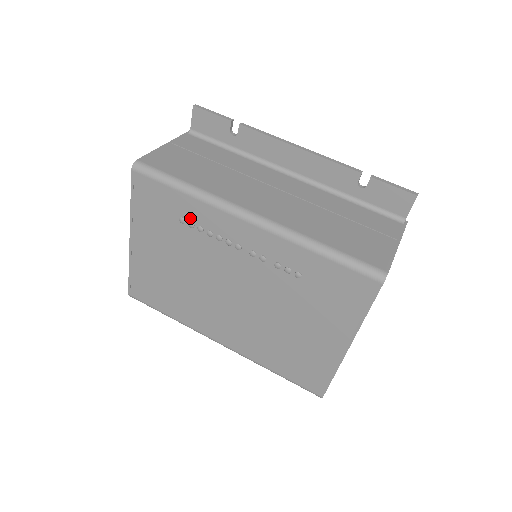
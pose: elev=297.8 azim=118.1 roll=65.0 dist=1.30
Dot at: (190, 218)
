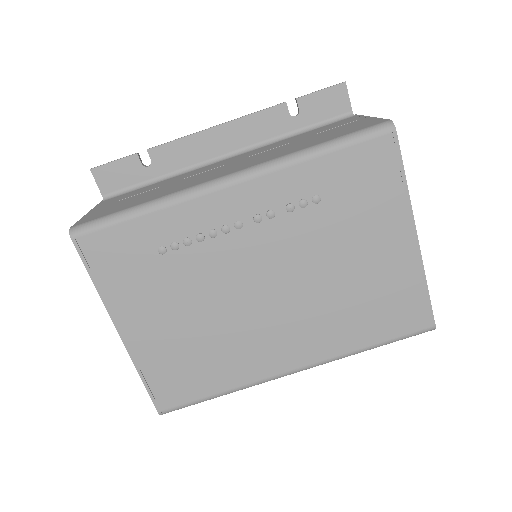
Dot at: (169, 239)
